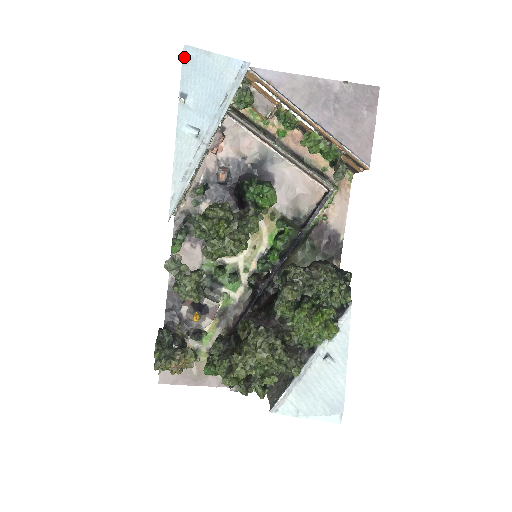
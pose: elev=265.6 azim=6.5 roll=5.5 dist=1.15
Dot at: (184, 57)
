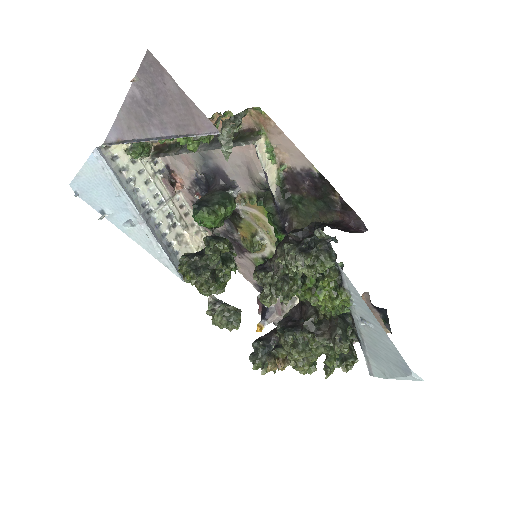
Dot at: occluded
